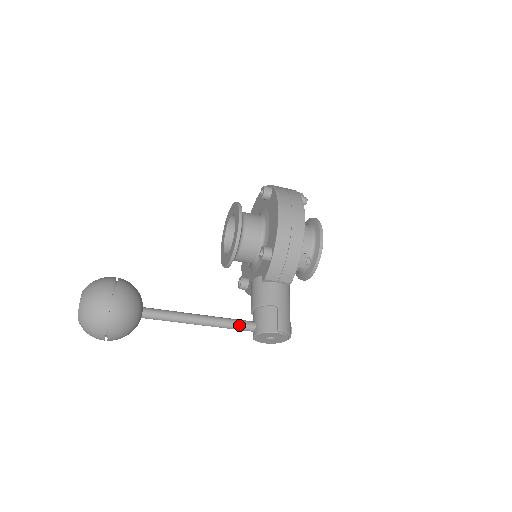
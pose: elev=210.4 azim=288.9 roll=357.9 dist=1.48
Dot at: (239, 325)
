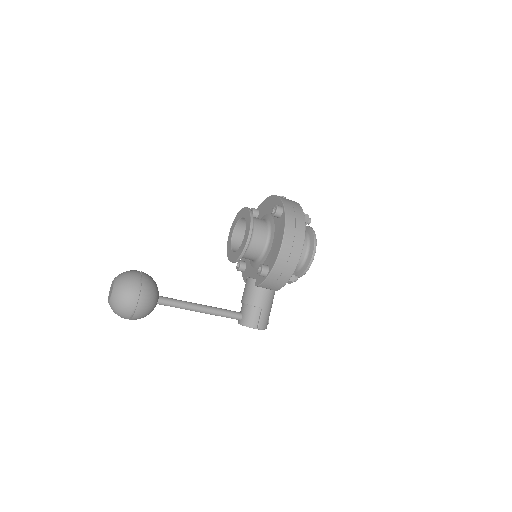
Dot at: (229, 316)
